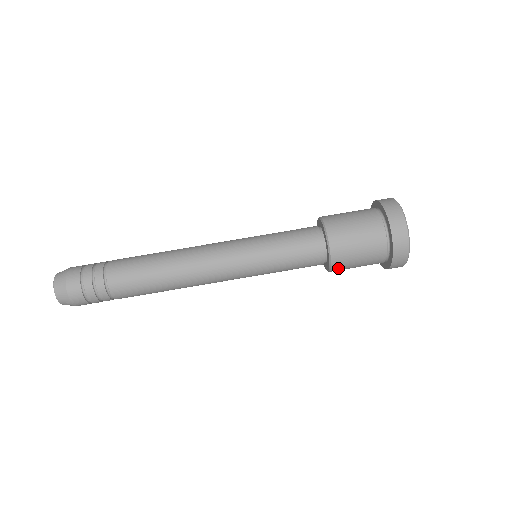
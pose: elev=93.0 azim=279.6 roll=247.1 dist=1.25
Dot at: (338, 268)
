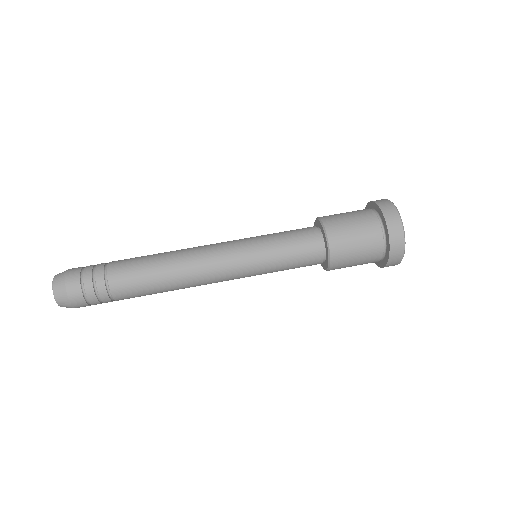
Dot at: (337, 266)
